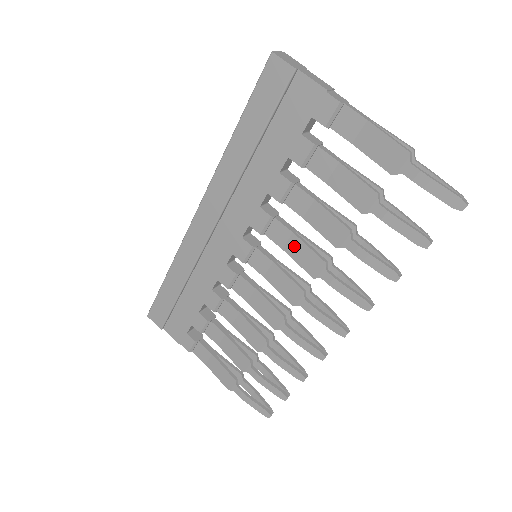
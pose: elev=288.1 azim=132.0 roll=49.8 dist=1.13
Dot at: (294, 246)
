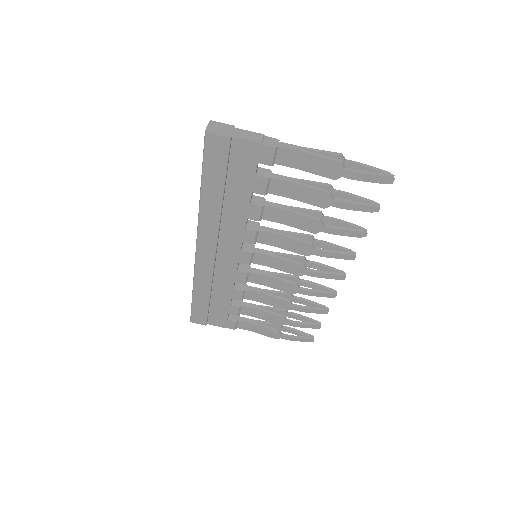
Dot at: (283, 242)
